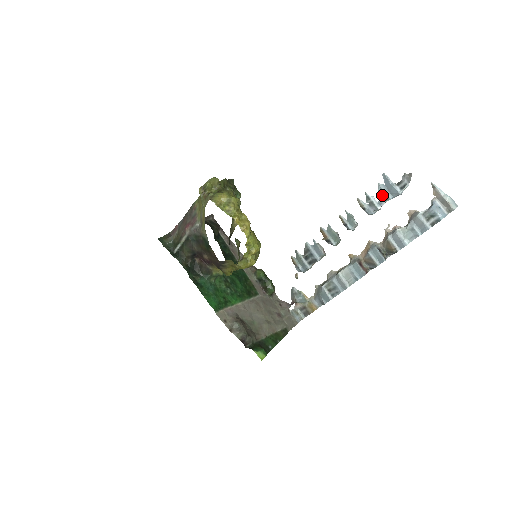
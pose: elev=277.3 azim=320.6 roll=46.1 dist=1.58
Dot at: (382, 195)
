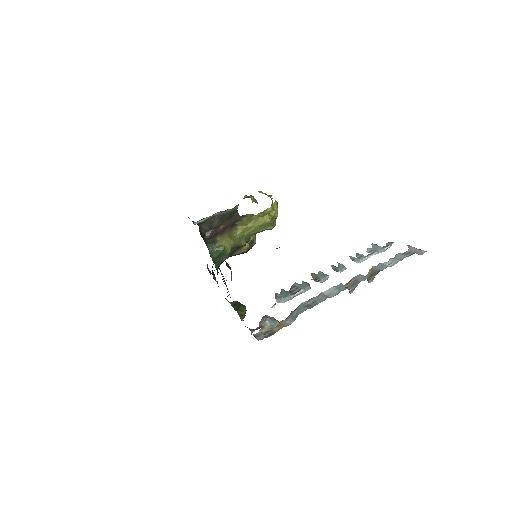
Dot at: (370, 253)
